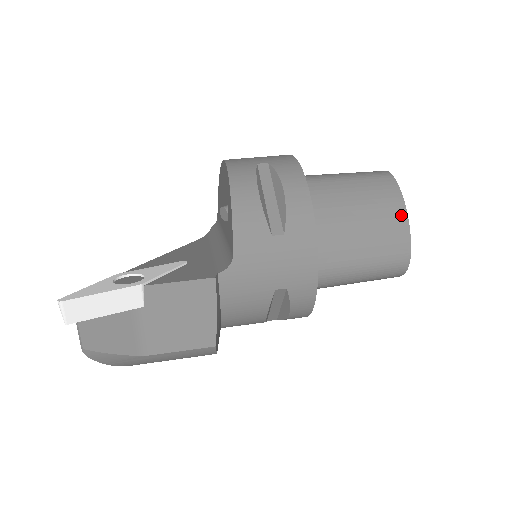
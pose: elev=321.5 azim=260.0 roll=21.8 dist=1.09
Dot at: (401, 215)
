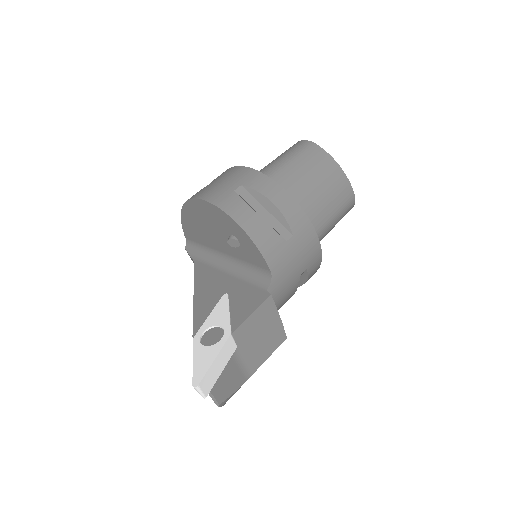
Dot at: (338, 171)
